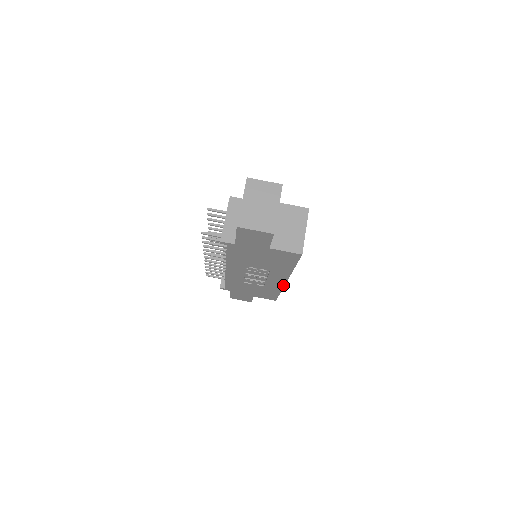
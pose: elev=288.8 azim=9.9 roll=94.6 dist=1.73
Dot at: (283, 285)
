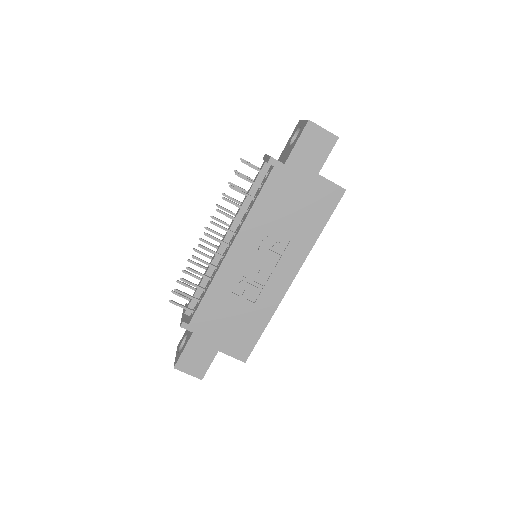
Dot at: (283, 294)
